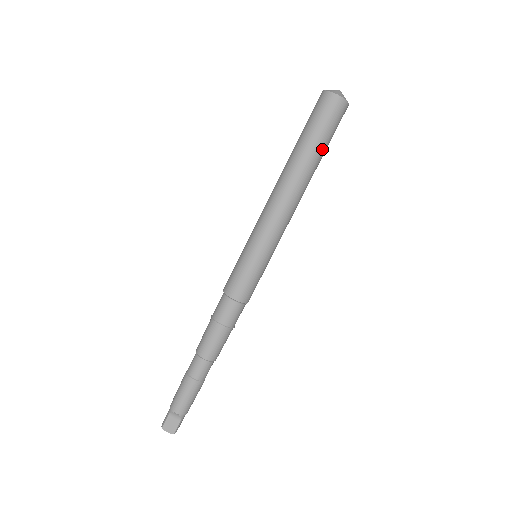
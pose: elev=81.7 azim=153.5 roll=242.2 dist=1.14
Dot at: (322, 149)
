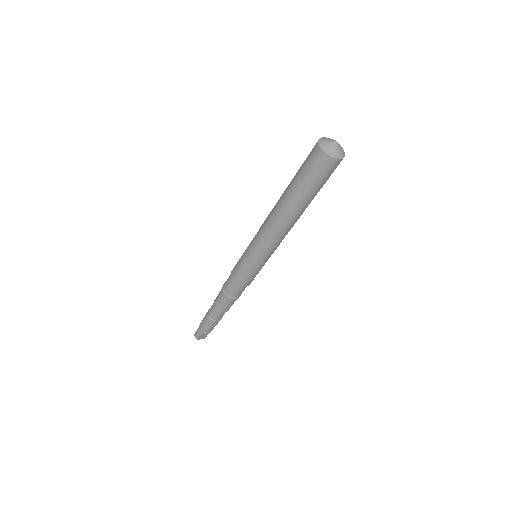
Dot at: (317, 192)
